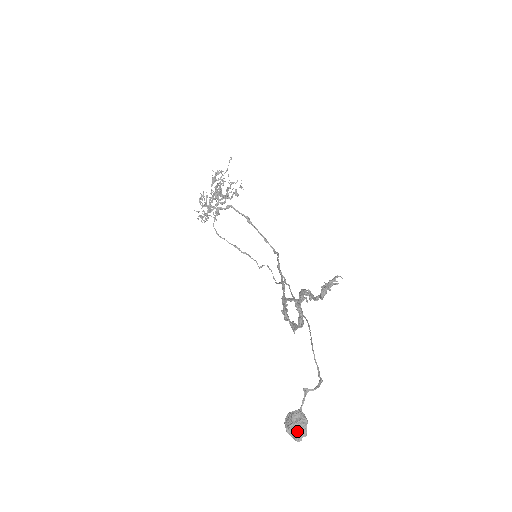
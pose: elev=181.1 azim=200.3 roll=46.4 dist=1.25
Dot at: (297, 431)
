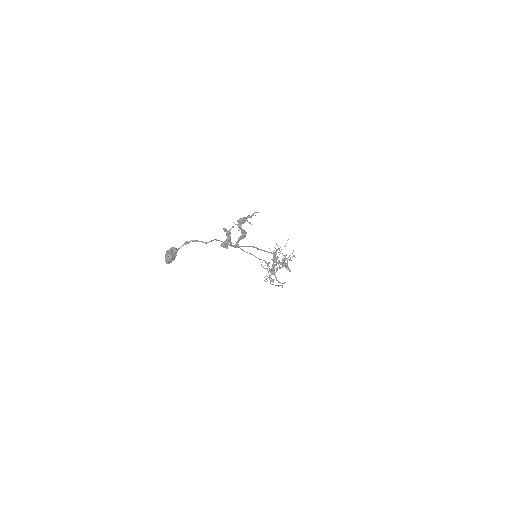
Dot at: (166, 253)
